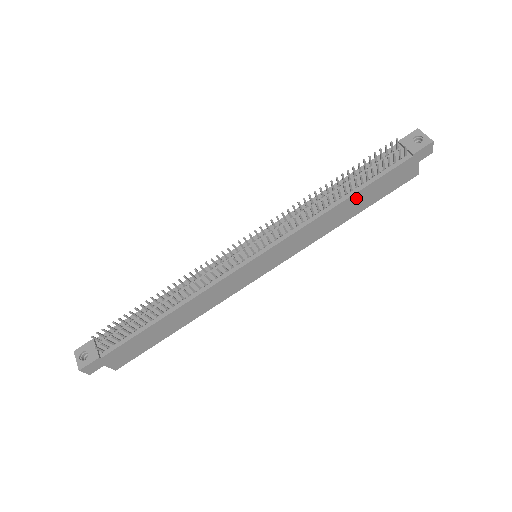
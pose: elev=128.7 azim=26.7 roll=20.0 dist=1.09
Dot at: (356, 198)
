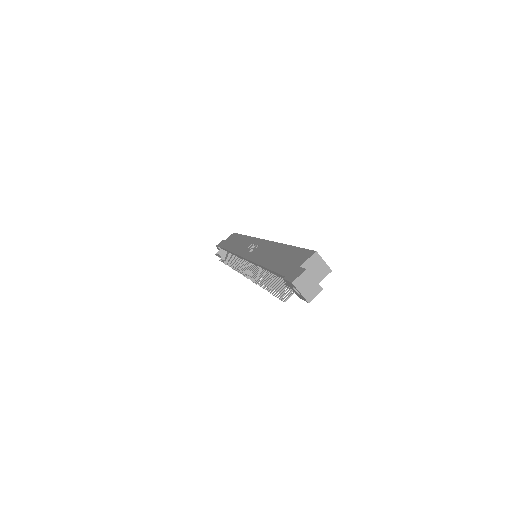
Dot at: occluded
